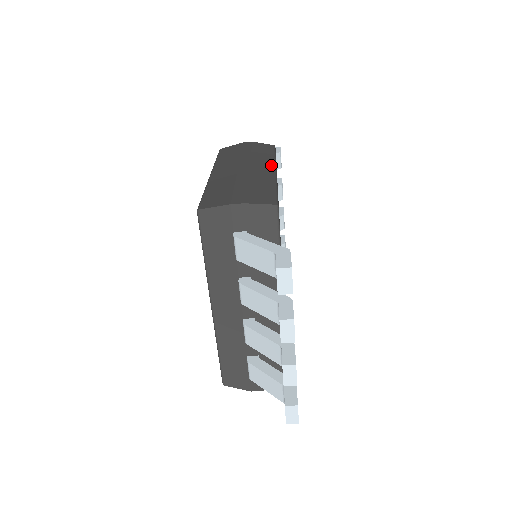
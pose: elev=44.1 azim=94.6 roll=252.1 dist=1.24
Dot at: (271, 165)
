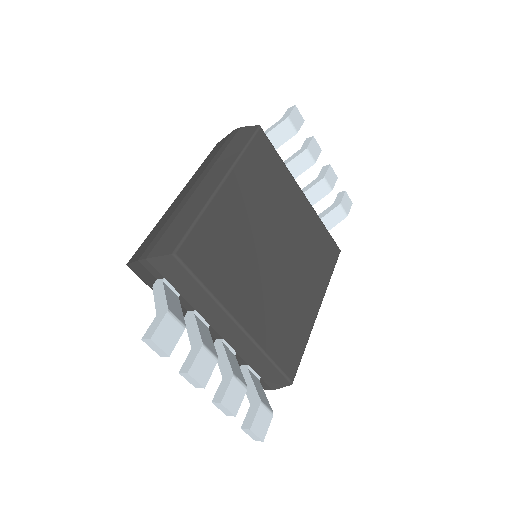
Dot at: (223, 173)
